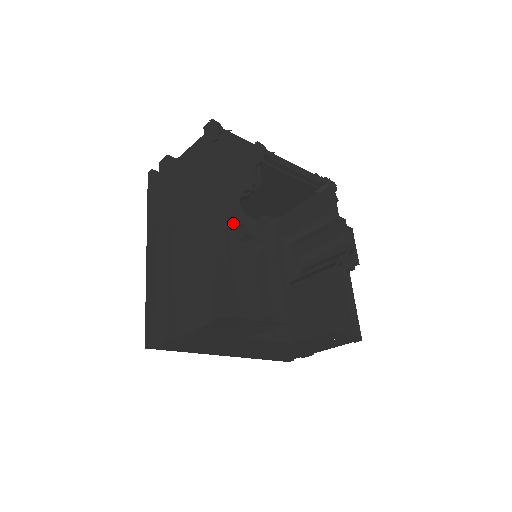
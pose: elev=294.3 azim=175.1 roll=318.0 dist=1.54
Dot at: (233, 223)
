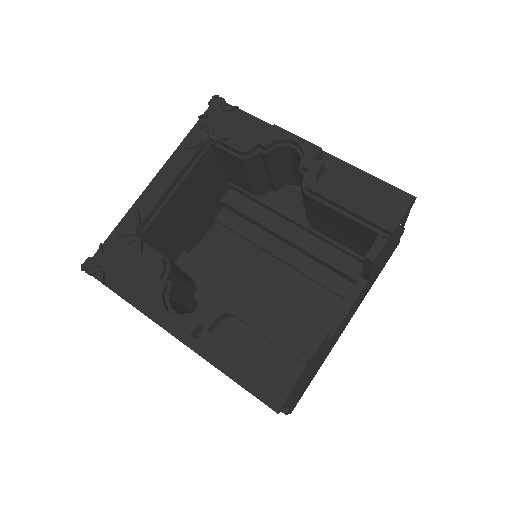
Dot at: occluded
